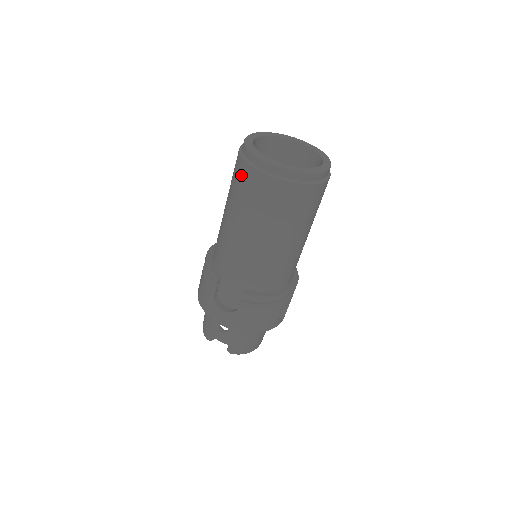
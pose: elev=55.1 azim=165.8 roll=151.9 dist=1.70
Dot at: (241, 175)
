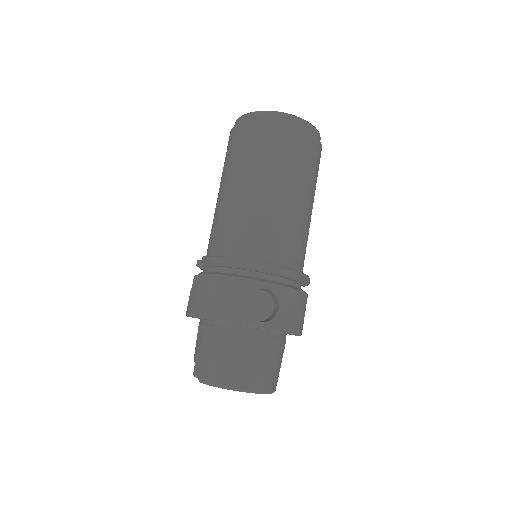
Dot at: occluded
